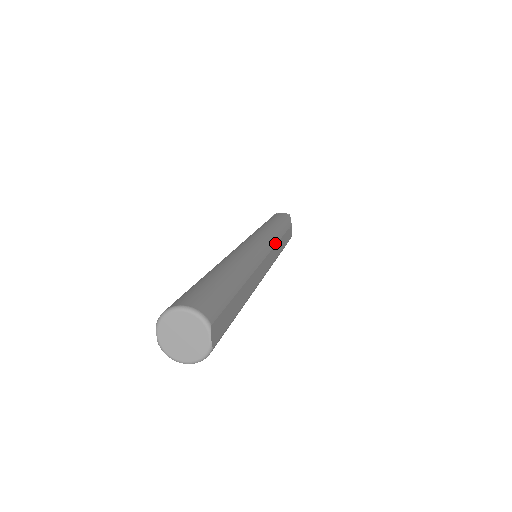
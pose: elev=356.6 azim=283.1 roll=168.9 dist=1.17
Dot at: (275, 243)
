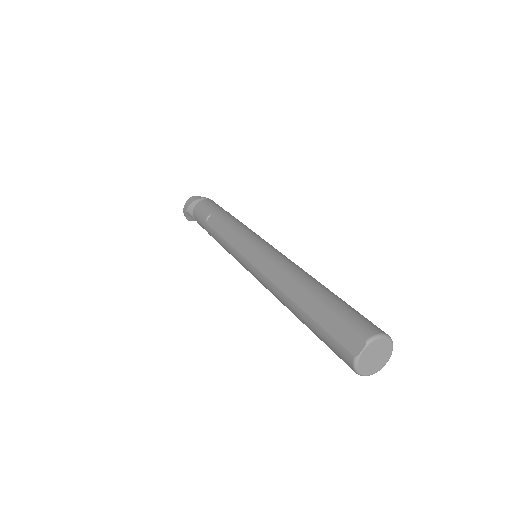
Dot at: occluded
